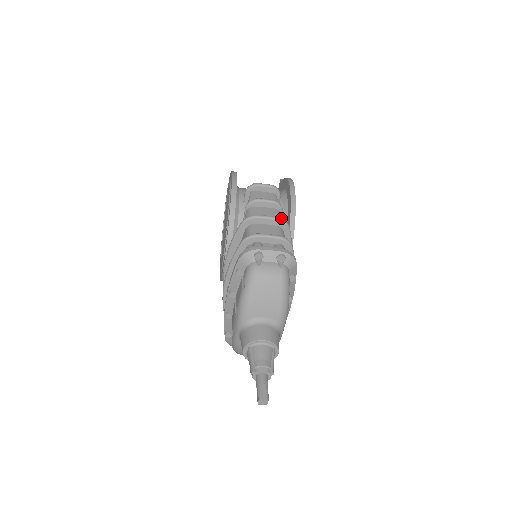
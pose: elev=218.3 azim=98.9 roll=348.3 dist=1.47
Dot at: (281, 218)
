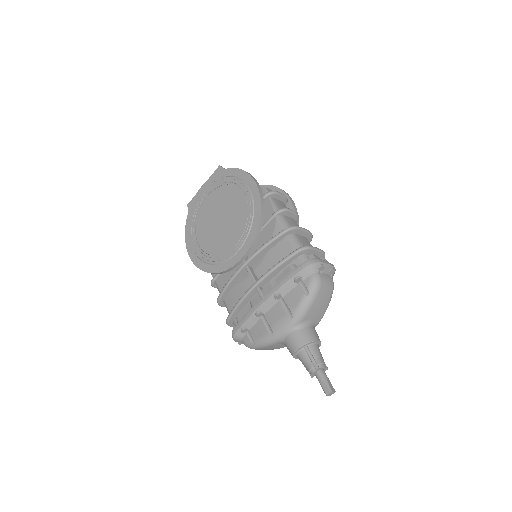
Dot at: occluded
